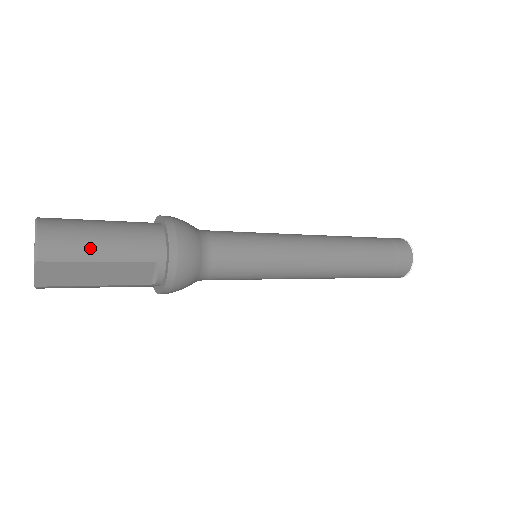
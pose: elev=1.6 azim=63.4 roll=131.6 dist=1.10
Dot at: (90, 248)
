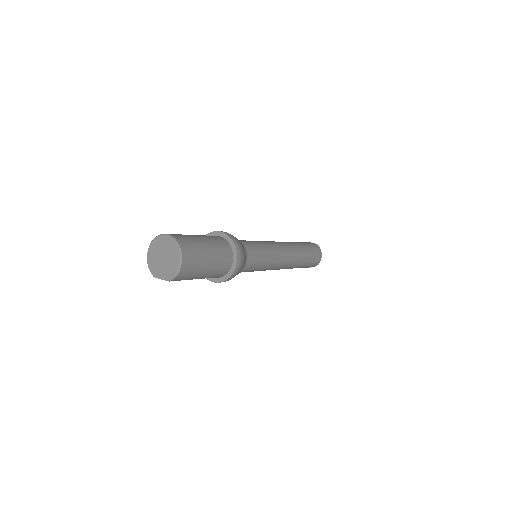
Dot at: (197, 276)
